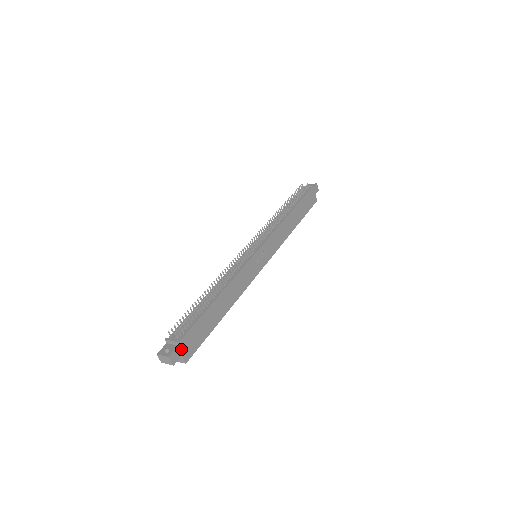
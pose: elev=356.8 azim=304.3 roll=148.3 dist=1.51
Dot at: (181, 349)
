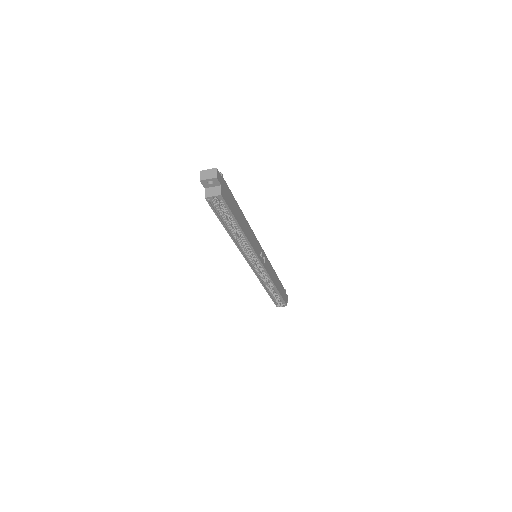
Dot at: (222, 182)
